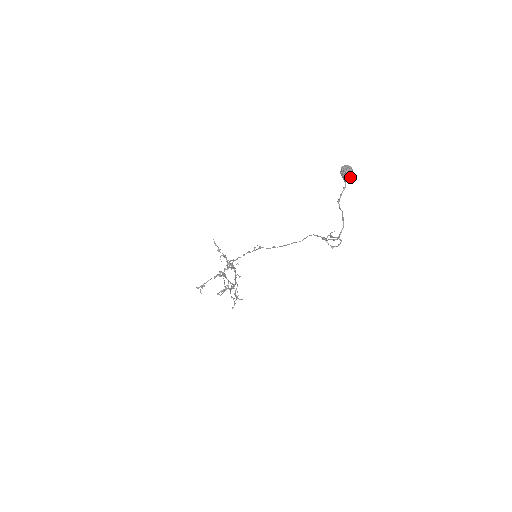
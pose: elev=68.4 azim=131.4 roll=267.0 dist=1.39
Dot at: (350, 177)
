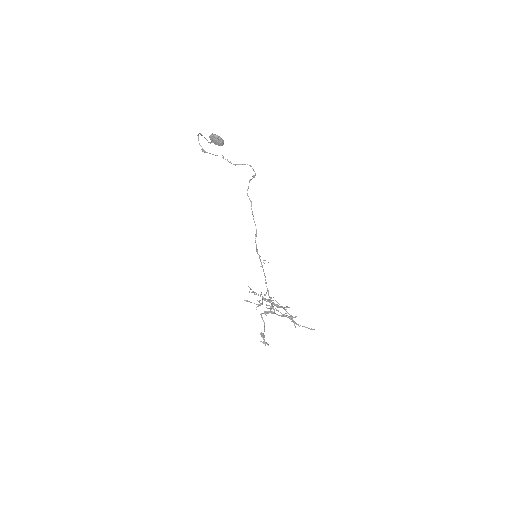
Dot at: (211, 135)
